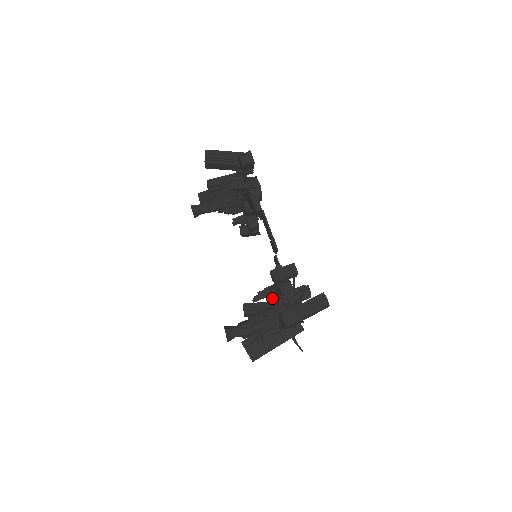
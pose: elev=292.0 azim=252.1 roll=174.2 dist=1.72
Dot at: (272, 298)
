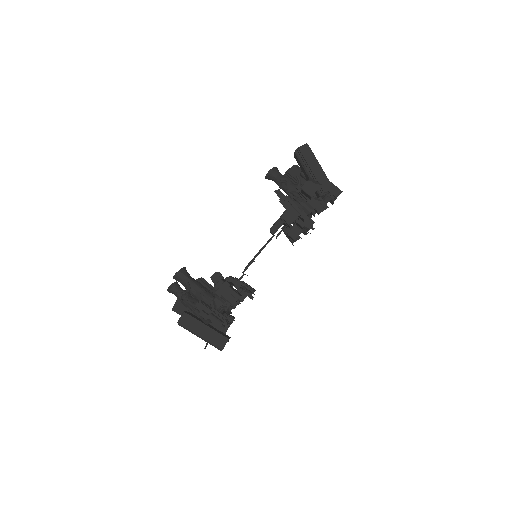
Dot at: occluded
